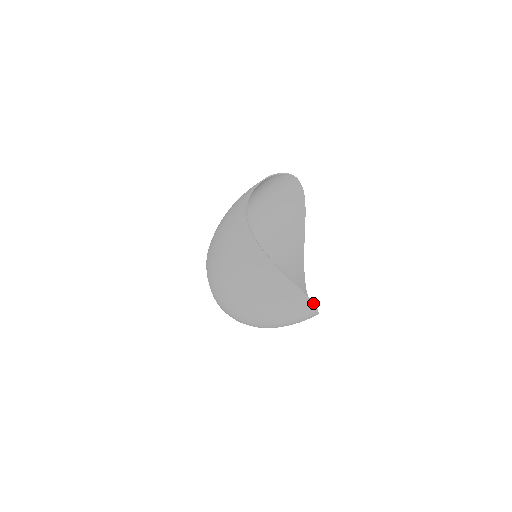
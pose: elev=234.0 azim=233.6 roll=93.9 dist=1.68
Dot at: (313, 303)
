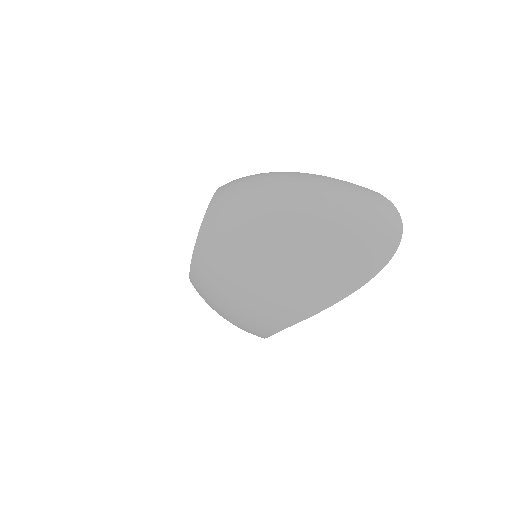
Dot at: (399, 244)
